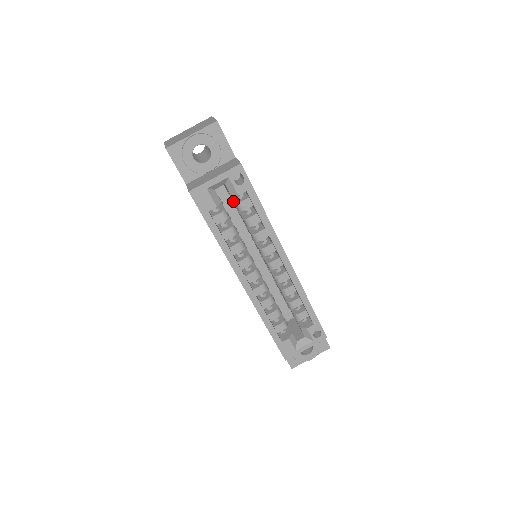
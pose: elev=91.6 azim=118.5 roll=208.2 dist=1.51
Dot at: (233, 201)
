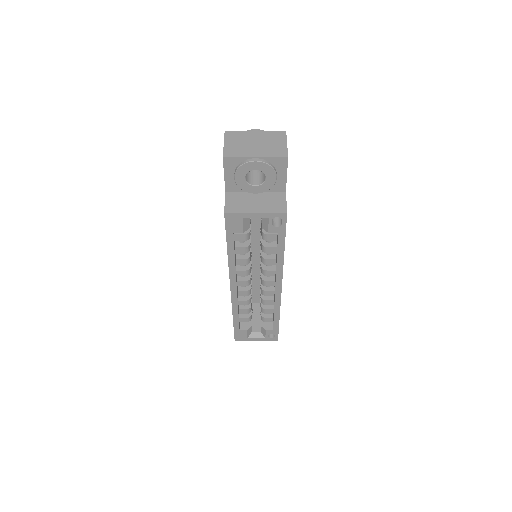
Dot at: (261, 223)
